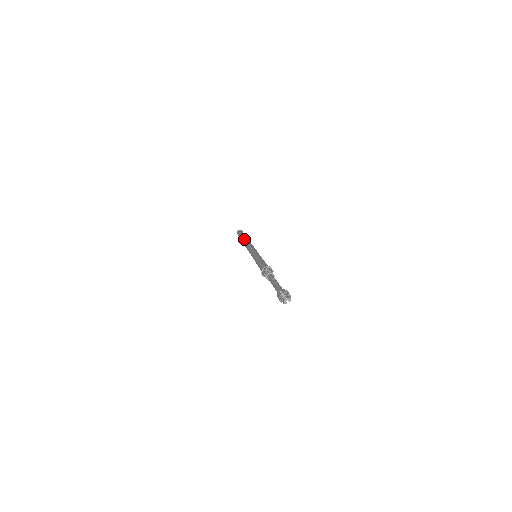
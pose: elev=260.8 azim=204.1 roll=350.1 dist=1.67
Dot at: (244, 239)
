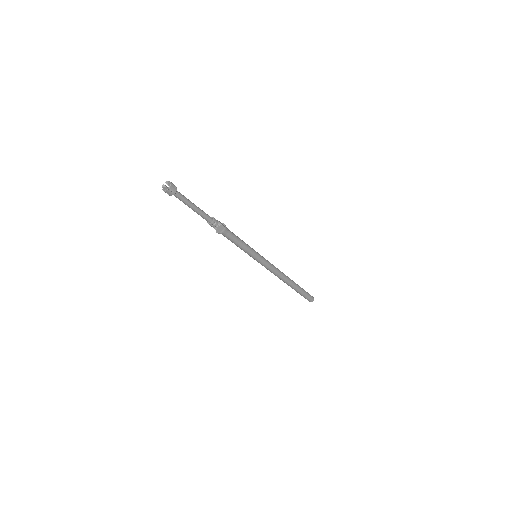
Dot at: occluded
